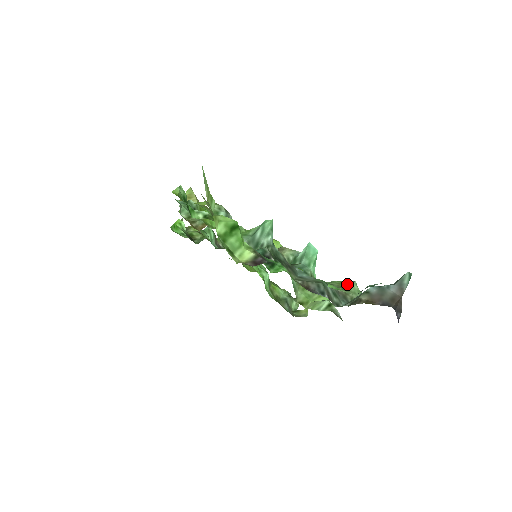
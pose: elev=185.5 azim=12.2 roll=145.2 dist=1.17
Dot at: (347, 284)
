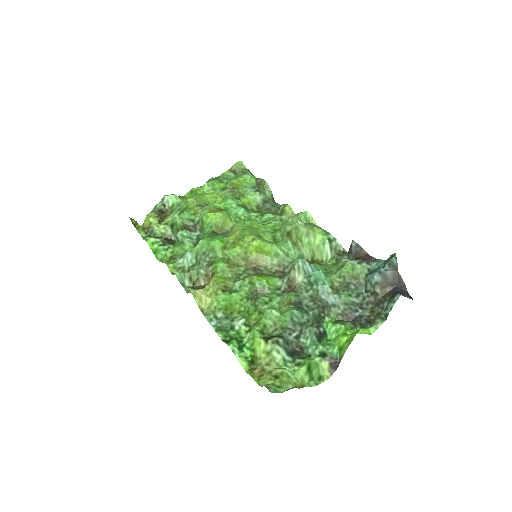
Dot at: (353, 271)
